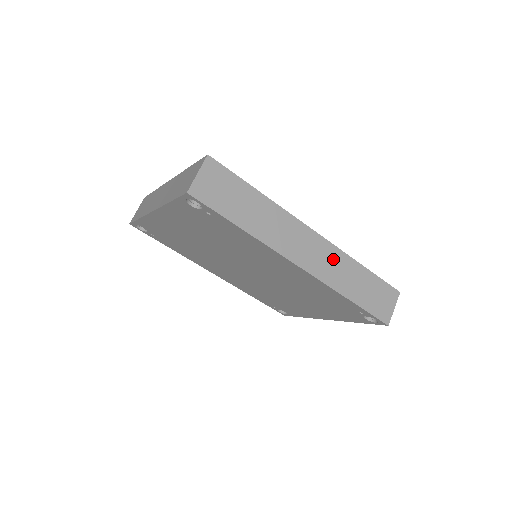
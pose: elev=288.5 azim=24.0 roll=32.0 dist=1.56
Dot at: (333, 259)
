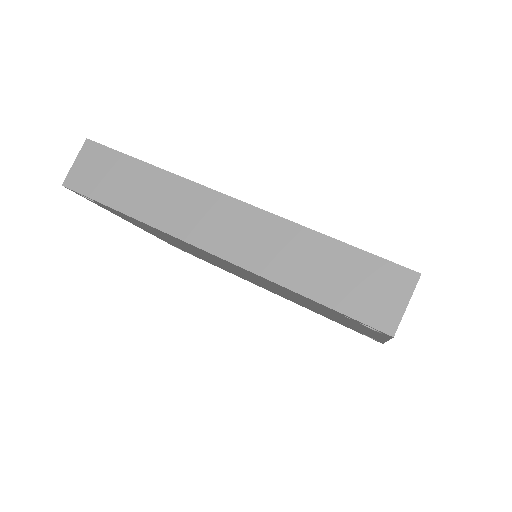
Dot at: (265, 232)
